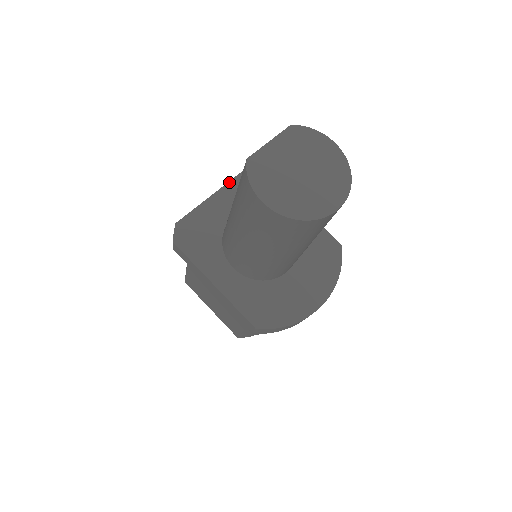
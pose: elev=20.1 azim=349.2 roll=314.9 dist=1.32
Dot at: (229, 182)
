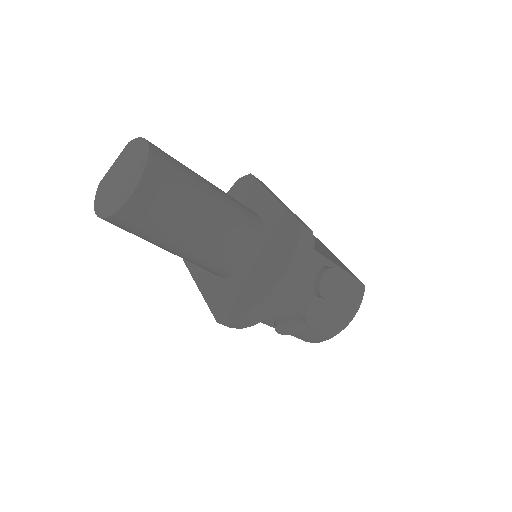
Dot at: occluded
